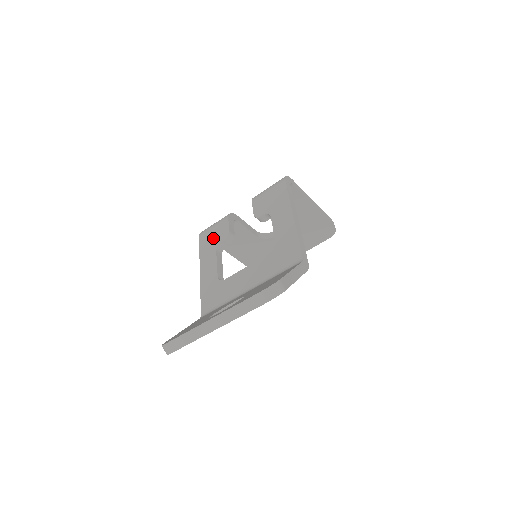
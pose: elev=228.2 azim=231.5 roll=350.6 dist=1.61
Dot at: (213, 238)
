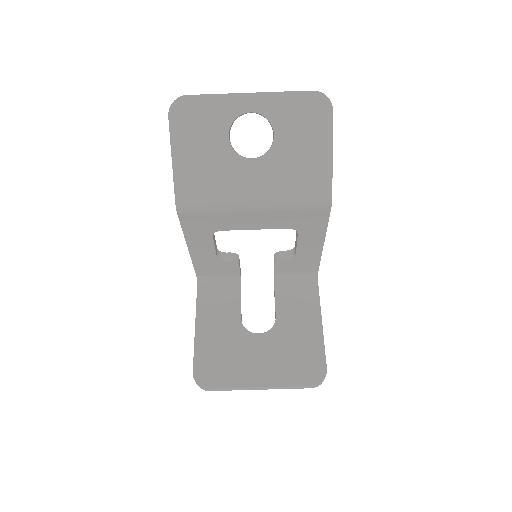
Dot at: occluded
